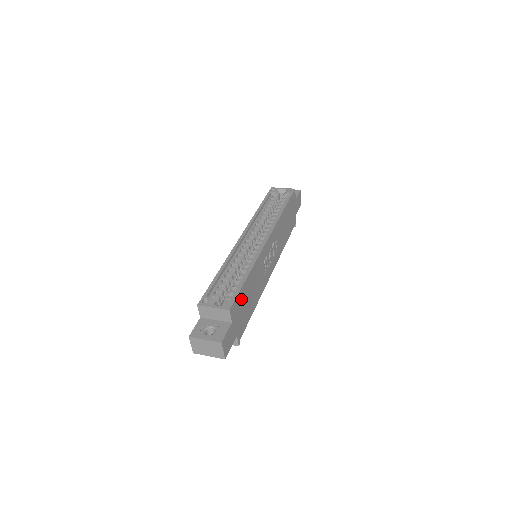
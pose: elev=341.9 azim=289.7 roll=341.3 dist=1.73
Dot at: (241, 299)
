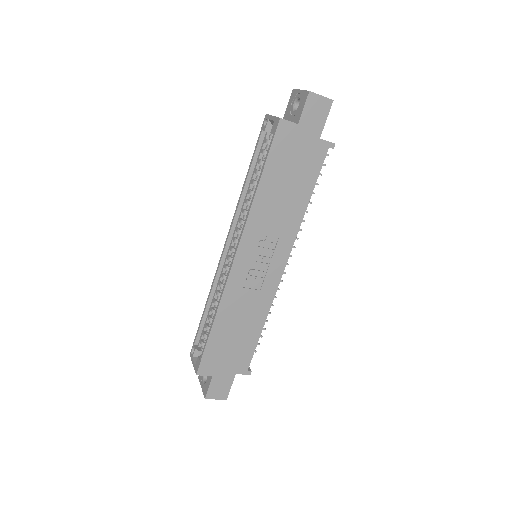
Dot at: (216, 350)
